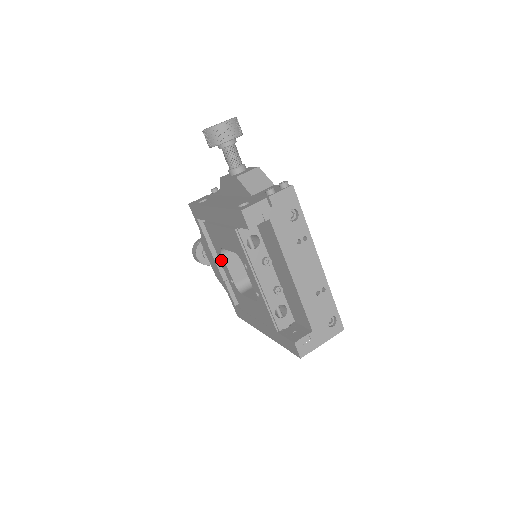
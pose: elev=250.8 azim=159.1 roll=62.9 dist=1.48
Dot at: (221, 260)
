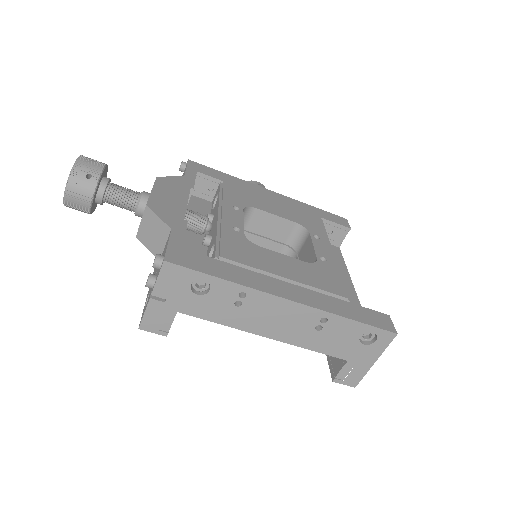
Dot at: occluded
